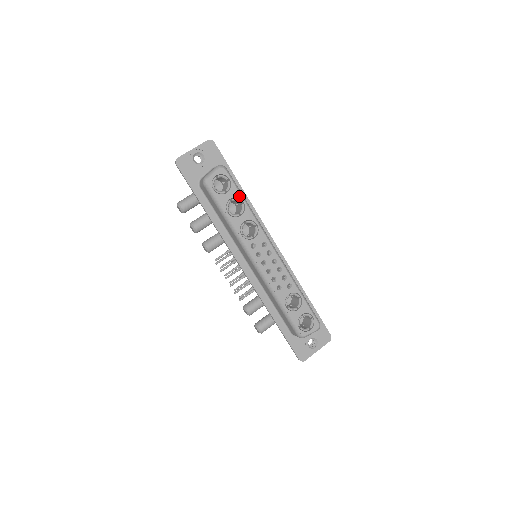
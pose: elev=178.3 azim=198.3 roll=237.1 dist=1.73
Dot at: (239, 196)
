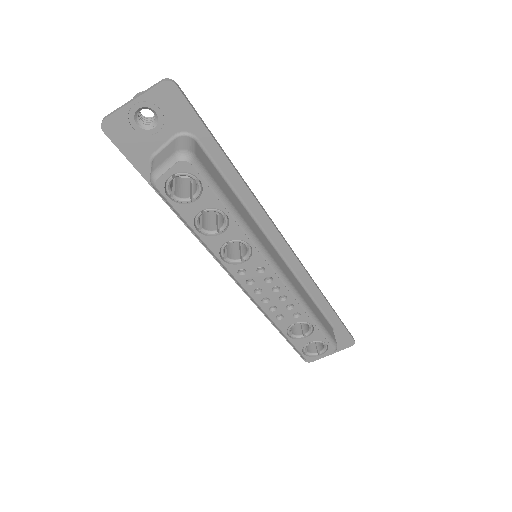
Dot at: (218, 205)
